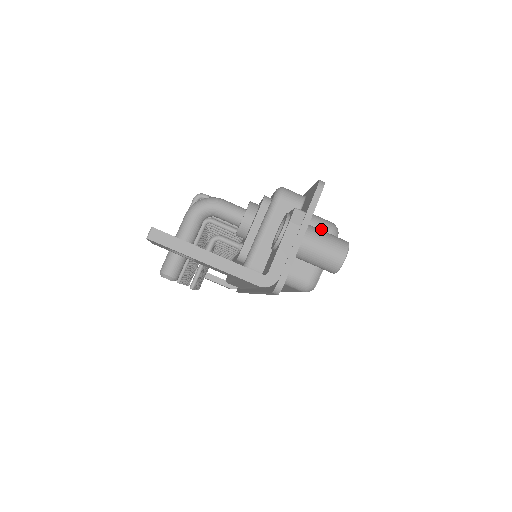
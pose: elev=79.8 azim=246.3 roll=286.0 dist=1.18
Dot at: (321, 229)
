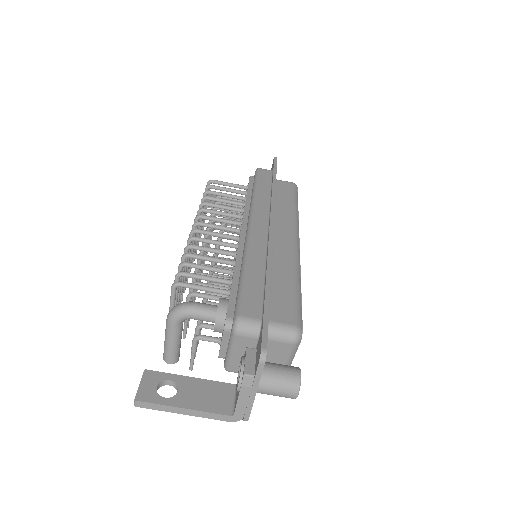
Dot at: (283, 341)
